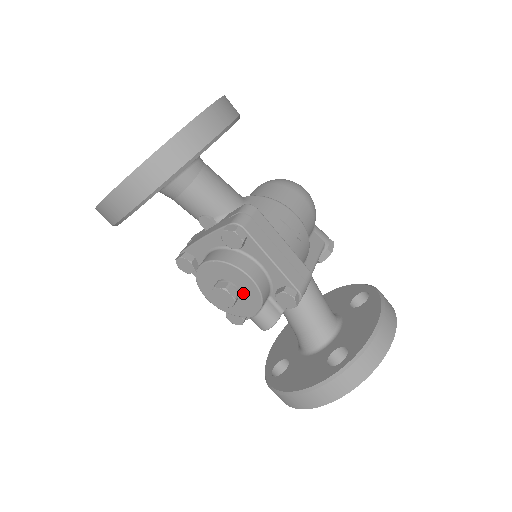
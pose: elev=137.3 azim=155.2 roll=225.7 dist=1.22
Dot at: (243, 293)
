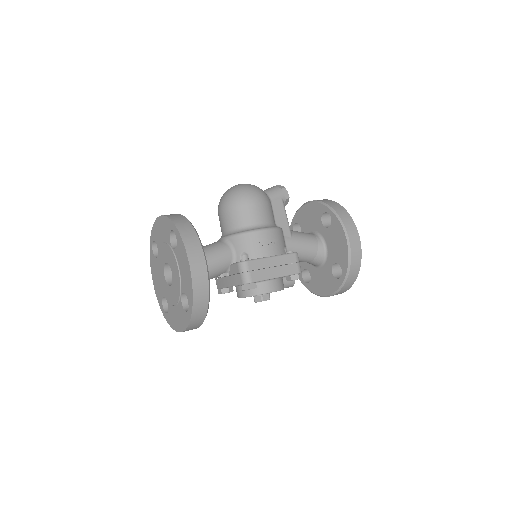
Dot at: occluded
